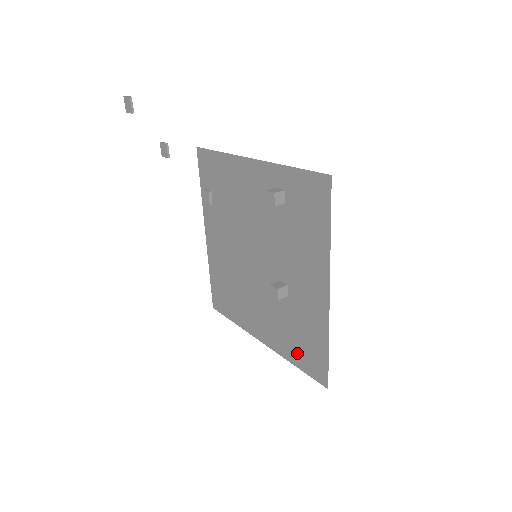
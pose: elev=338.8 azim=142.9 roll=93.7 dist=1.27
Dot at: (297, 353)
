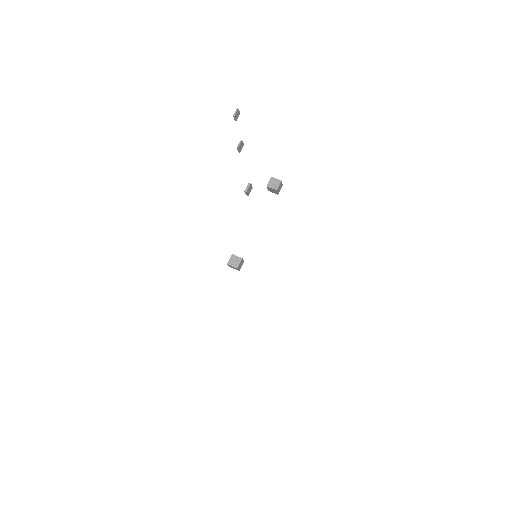
Dot at: occluded
